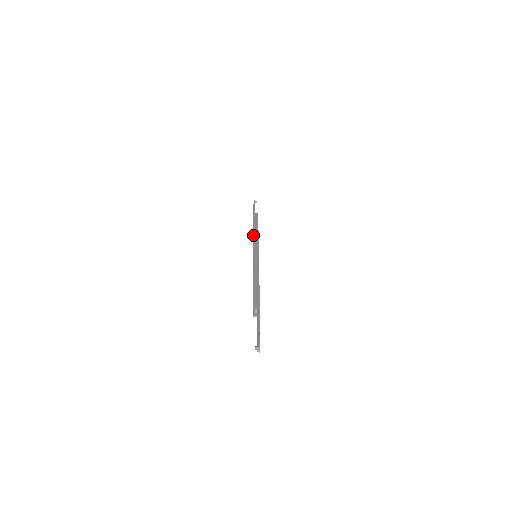
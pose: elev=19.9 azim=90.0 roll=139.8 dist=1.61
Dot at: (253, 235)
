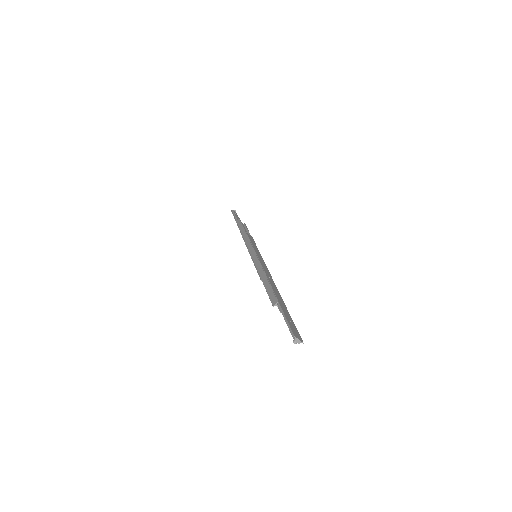
Dot at: occluded
